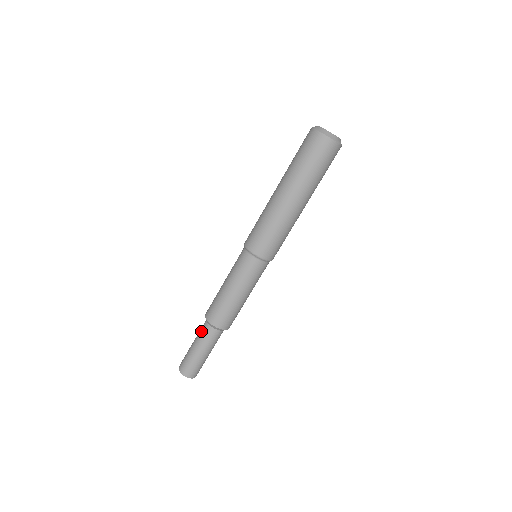
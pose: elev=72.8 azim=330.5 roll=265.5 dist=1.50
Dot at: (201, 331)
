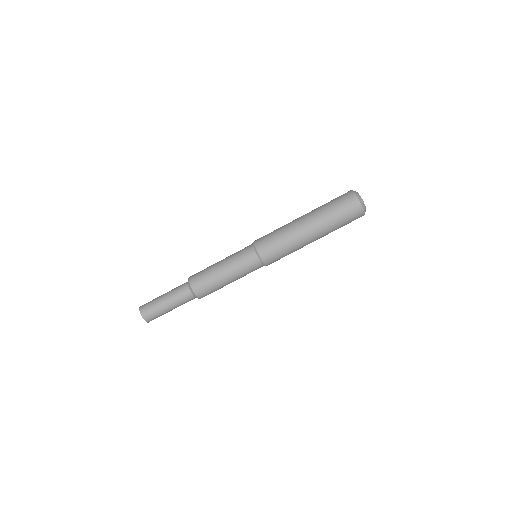
Dot at: occluded
